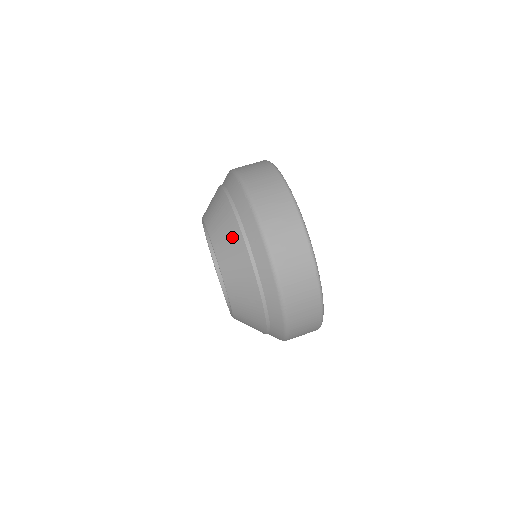
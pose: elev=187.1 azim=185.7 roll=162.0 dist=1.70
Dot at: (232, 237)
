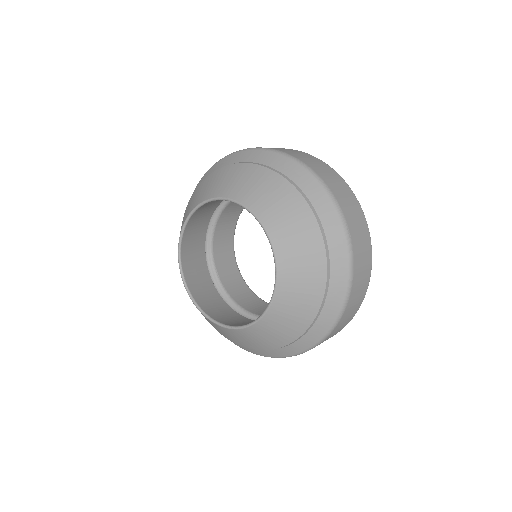
Dot at: (257, 177)
